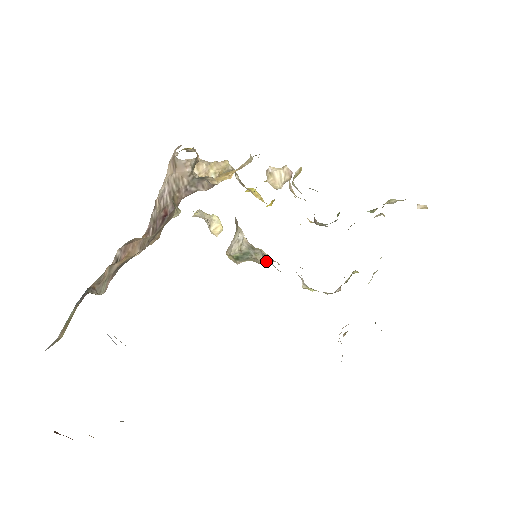
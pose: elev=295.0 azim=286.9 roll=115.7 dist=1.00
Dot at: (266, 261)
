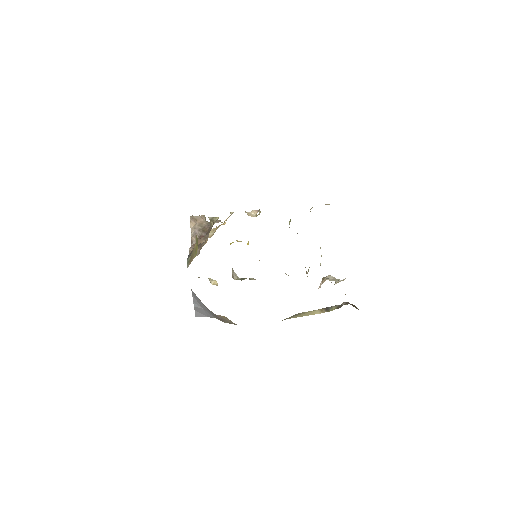
Dot at: occluded
